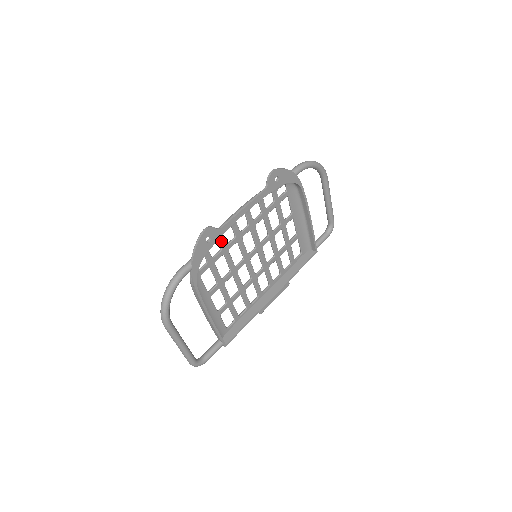
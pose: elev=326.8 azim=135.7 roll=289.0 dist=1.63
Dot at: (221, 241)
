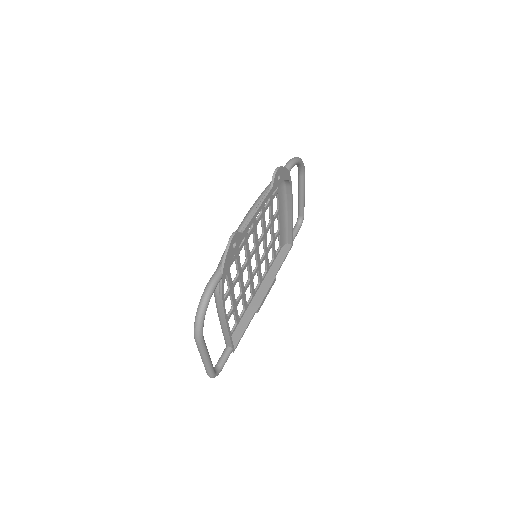
Dot at: occluded
